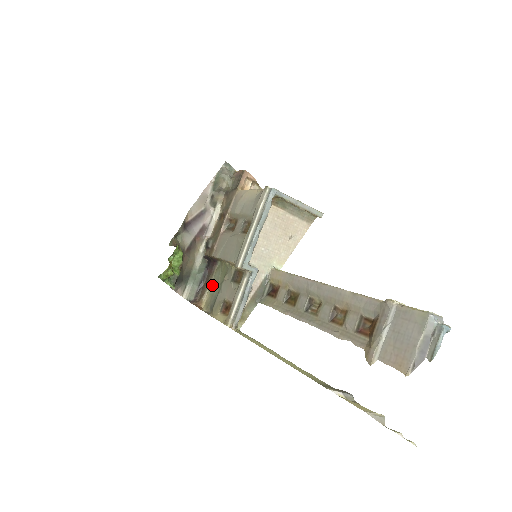
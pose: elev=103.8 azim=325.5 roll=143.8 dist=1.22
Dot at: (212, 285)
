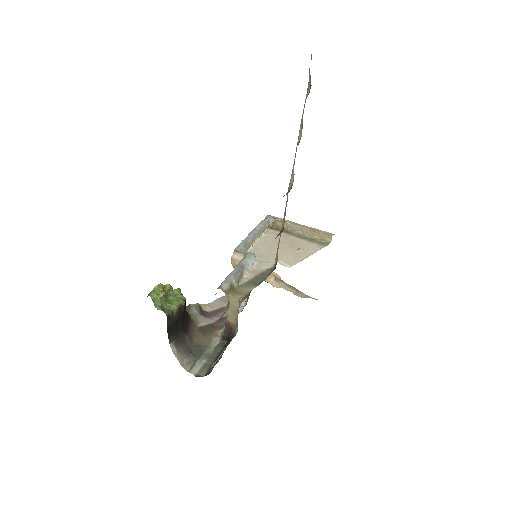
Dot at: occluded
